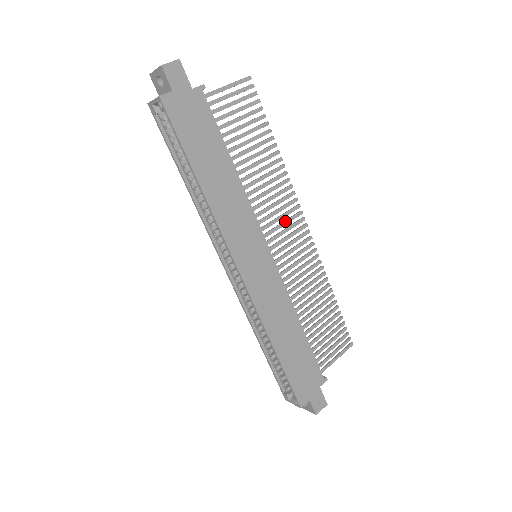
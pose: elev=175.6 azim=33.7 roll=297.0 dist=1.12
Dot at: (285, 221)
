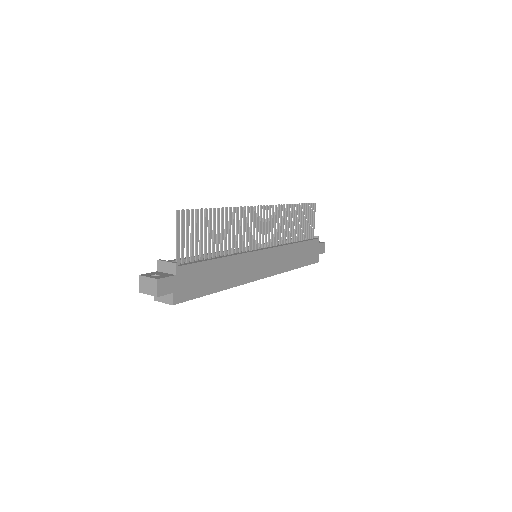
Dot at: (254, 225)
